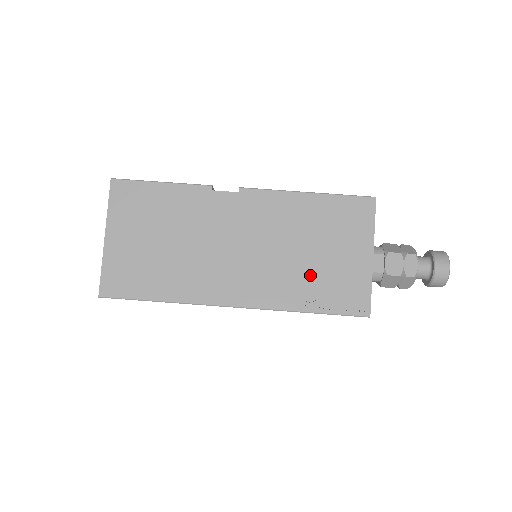
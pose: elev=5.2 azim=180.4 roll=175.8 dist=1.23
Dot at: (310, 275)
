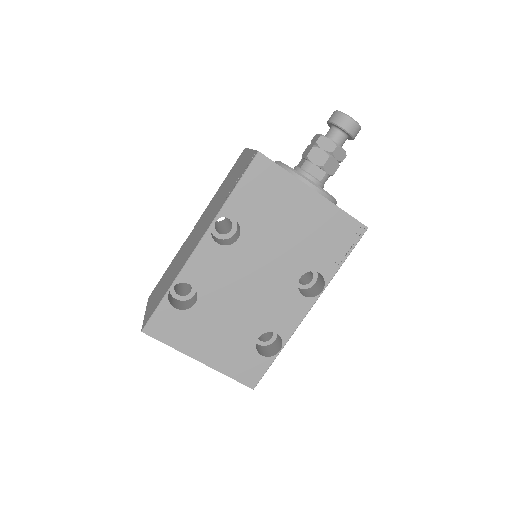
Dot at: (227, 191)
